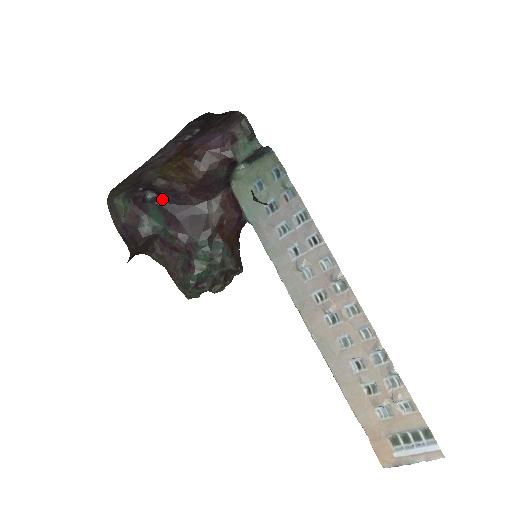
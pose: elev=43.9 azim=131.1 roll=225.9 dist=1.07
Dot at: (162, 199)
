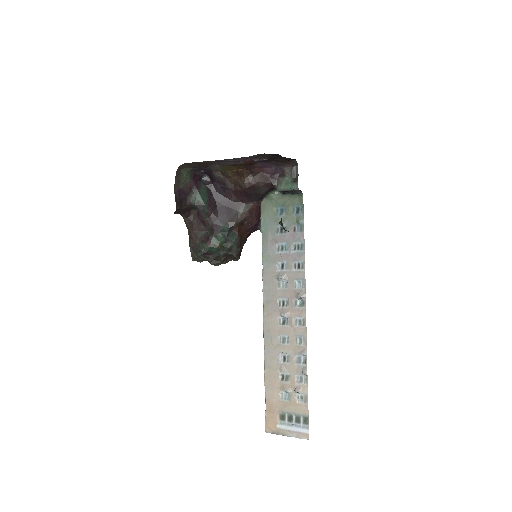
Dot at: (213, 185)
